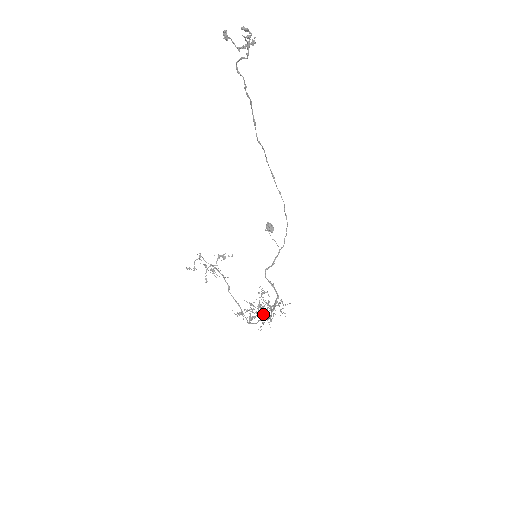
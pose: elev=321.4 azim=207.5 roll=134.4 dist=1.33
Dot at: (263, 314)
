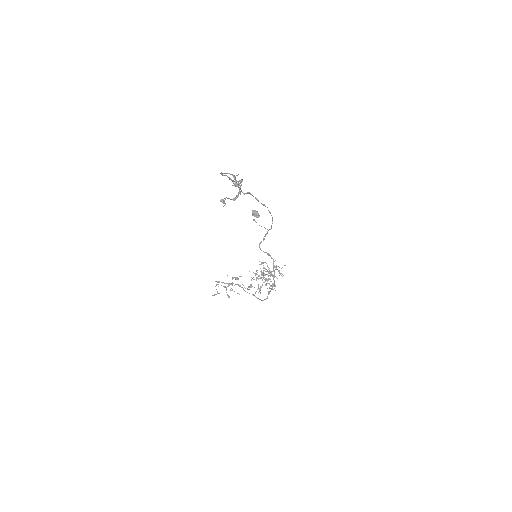
Dot at: (268, 283)
